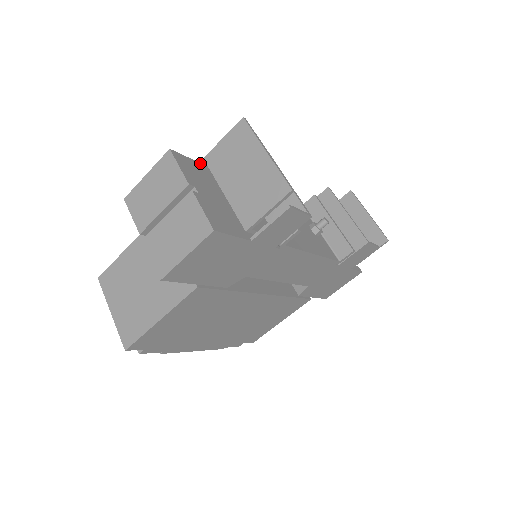
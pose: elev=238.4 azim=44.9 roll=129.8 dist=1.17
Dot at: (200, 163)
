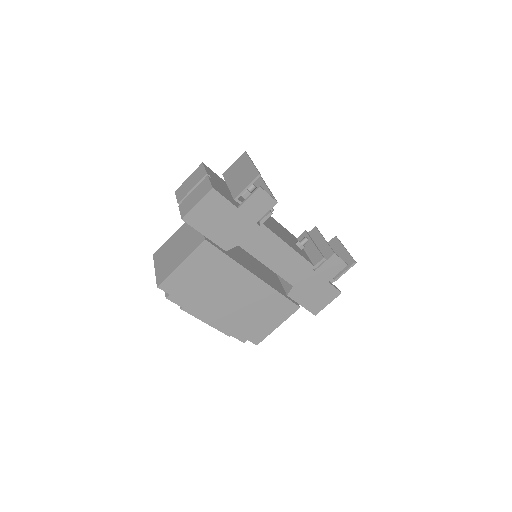
Dot at: (220, 178)
